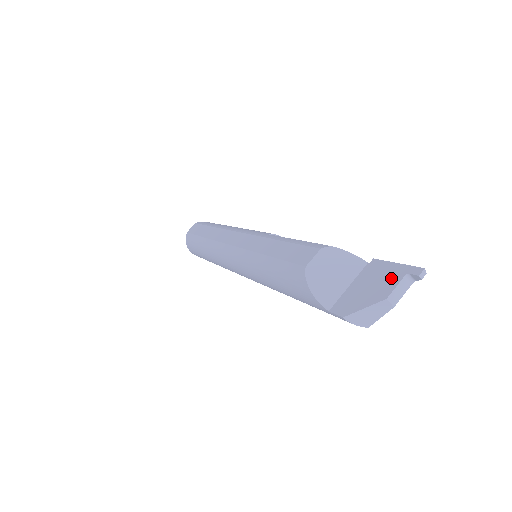
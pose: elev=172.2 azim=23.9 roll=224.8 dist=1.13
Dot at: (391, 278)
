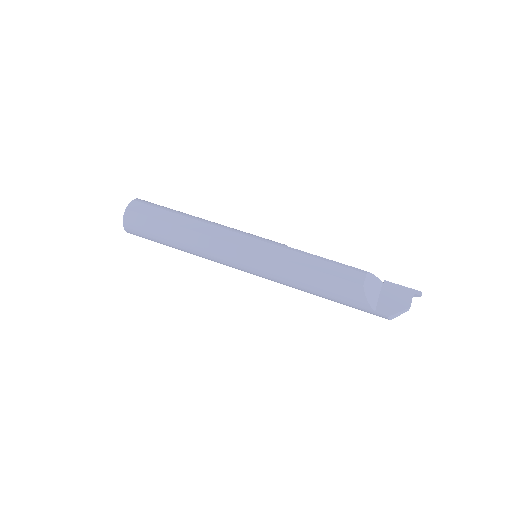
Dot at: (406, 295)
